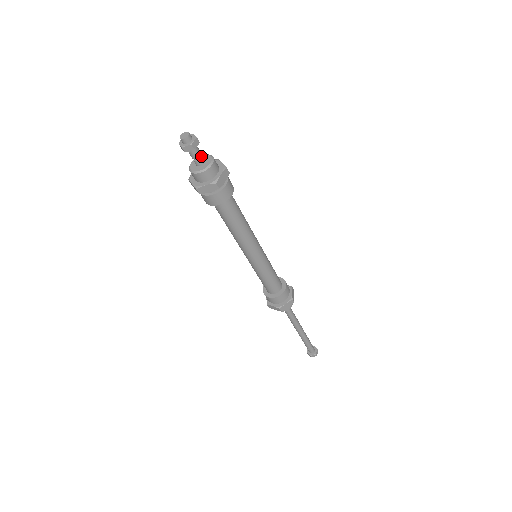
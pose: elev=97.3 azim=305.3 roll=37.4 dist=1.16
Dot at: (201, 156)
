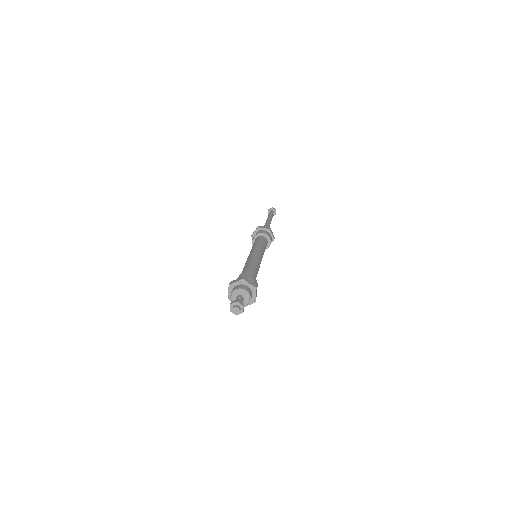
Dot at: (242, 300)
